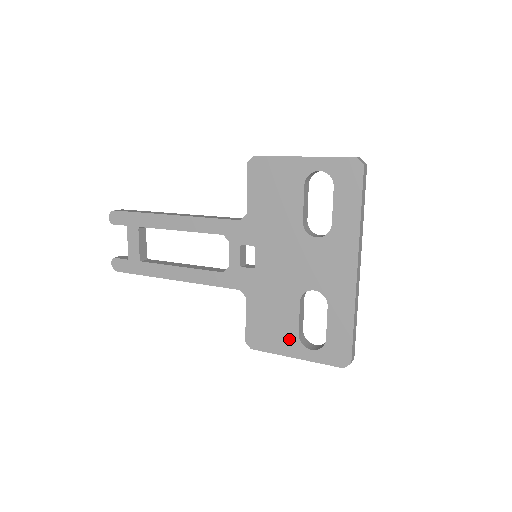
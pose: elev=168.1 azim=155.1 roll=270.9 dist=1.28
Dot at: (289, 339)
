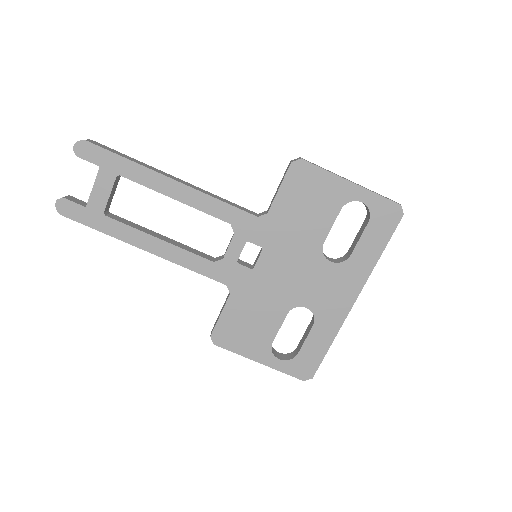
Dot at: (261, 345)
